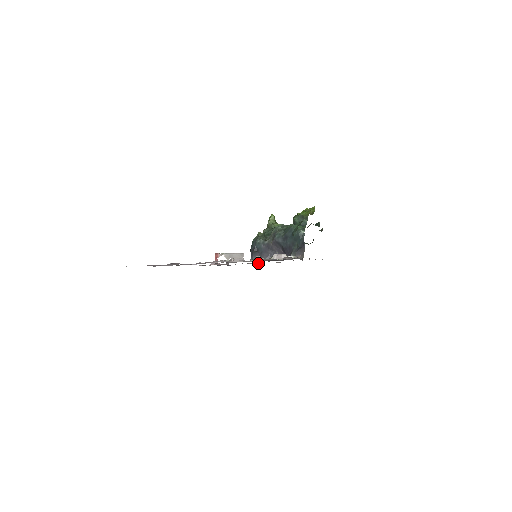
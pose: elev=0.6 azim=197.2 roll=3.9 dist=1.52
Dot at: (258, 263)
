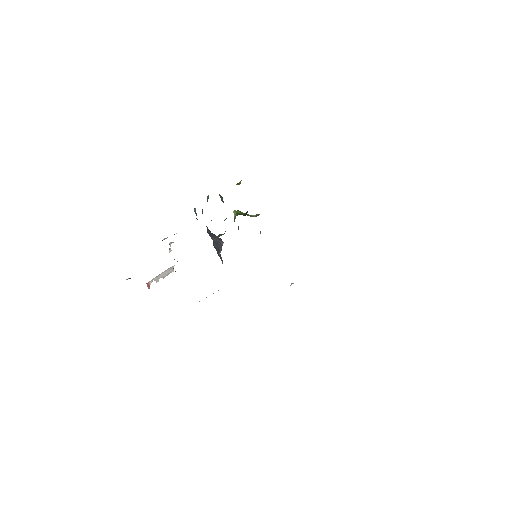
Dot at: occluded
